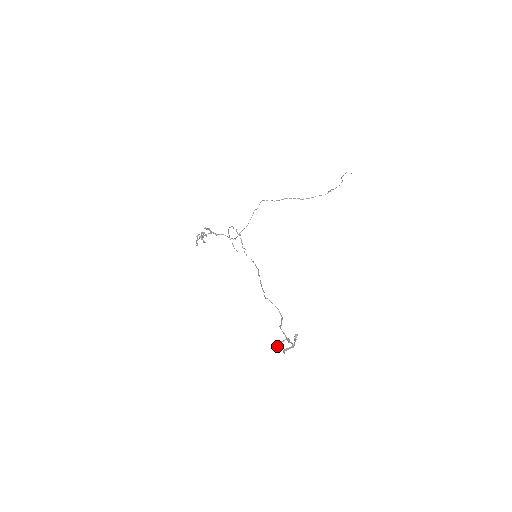
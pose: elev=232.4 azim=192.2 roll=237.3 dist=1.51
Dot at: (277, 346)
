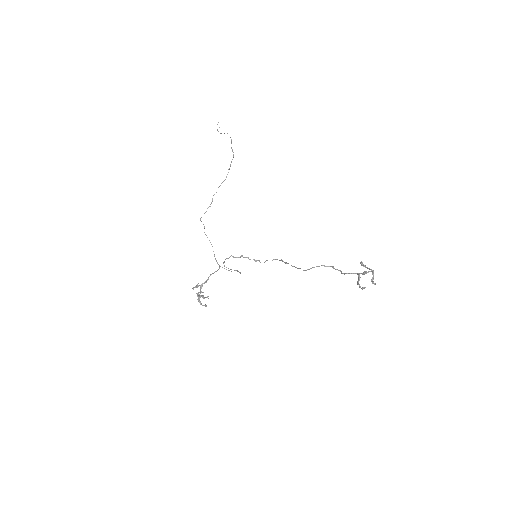
Dot at: (363, 287)
